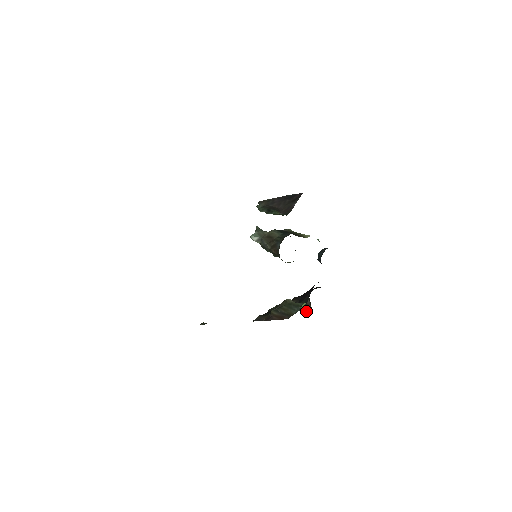
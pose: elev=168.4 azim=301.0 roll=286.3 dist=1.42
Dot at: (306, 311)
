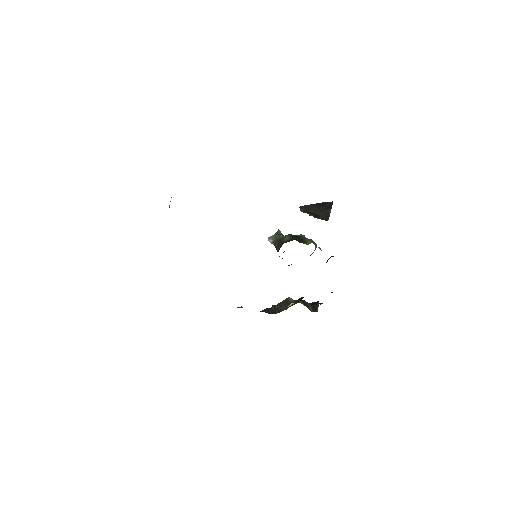
Dot at: (312, 311)
